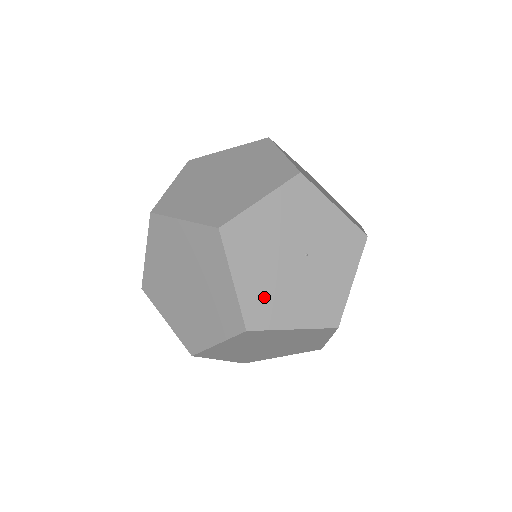
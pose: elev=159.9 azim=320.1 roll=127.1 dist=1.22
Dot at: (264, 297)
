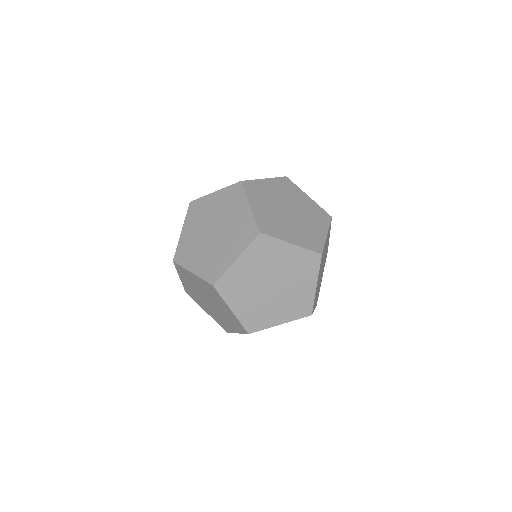
Dot at: (305, 236)
